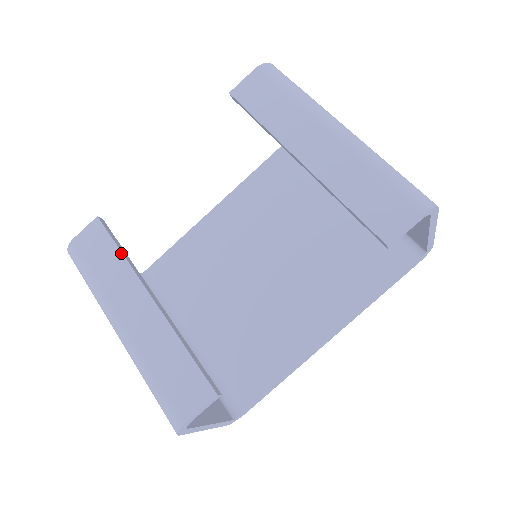
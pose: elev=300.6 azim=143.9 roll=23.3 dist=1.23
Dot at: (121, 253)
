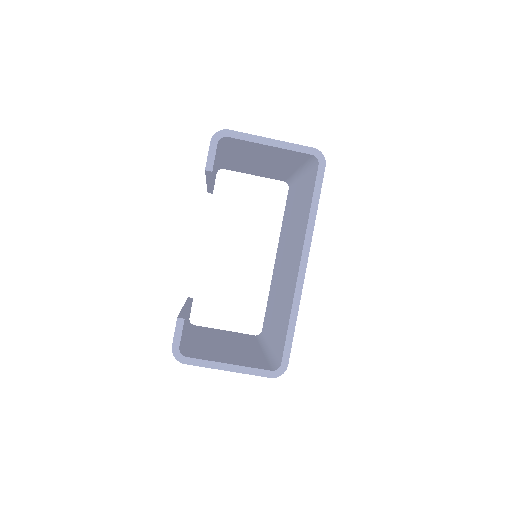
Dot at: (186, 301)
